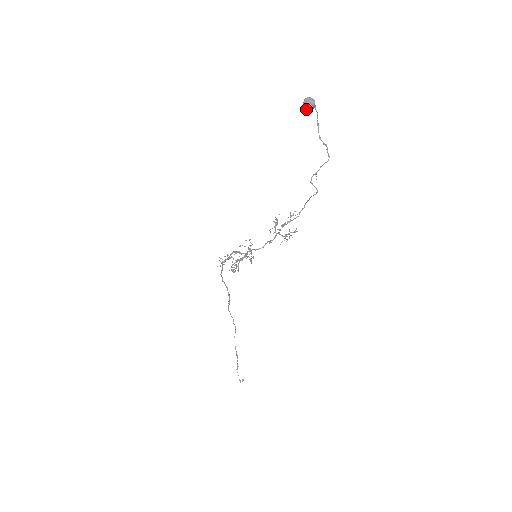
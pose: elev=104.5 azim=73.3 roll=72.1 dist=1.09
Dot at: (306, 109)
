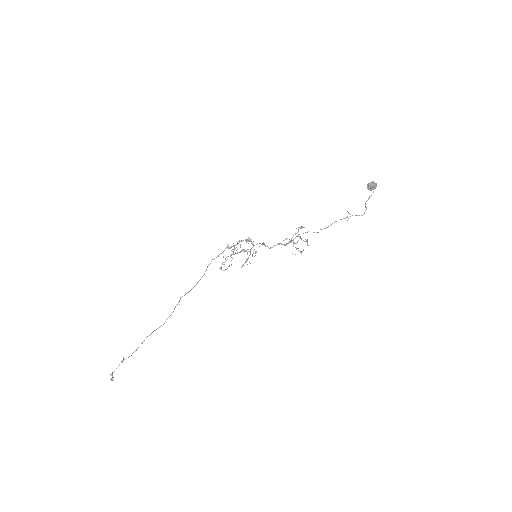
Dot at: (370, 185)
